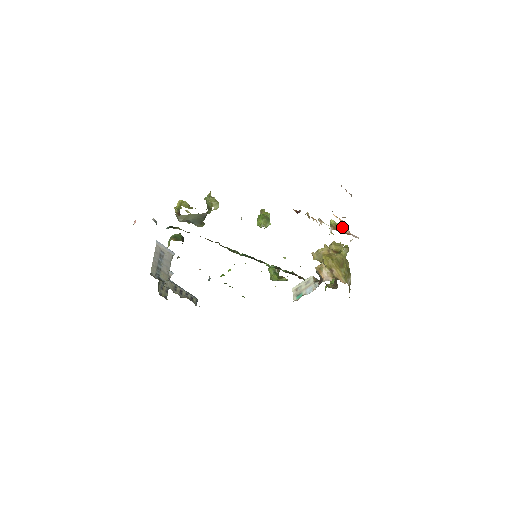
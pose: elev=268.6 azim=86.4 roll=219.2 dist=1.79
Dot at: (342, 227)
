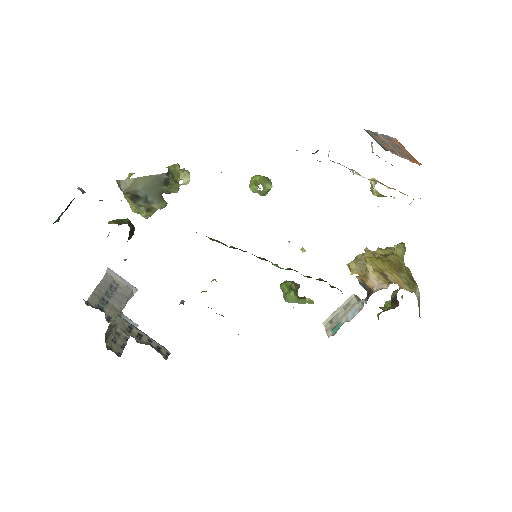
Dot at: occluded
